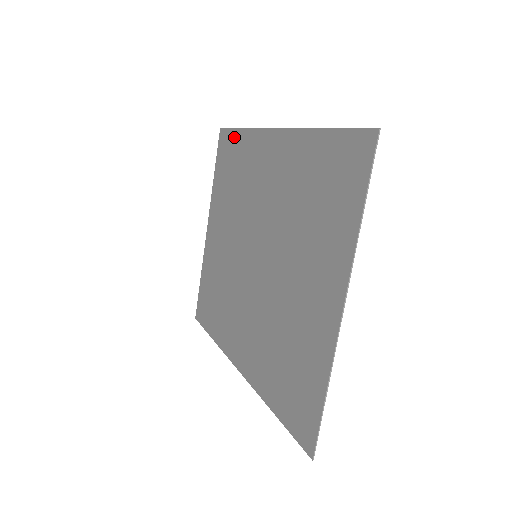
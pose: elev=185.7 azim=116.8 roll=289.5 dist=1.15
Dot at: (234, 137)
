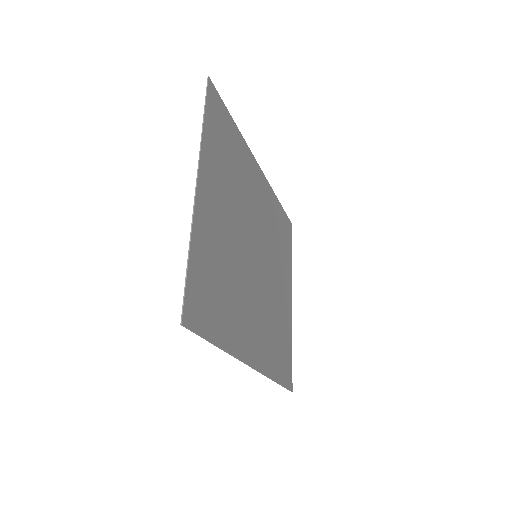
Dot at: (281, 213)
